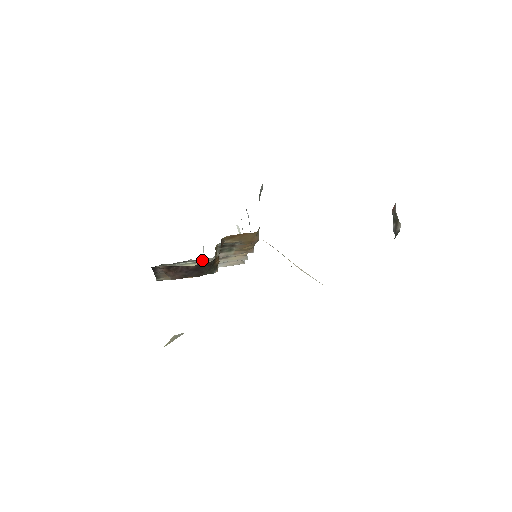
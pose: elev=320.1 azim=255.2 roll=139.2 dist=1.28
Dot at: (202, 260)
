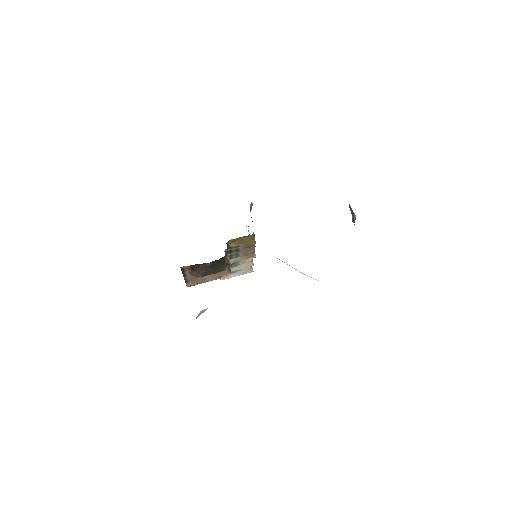
Dot at: occluded
